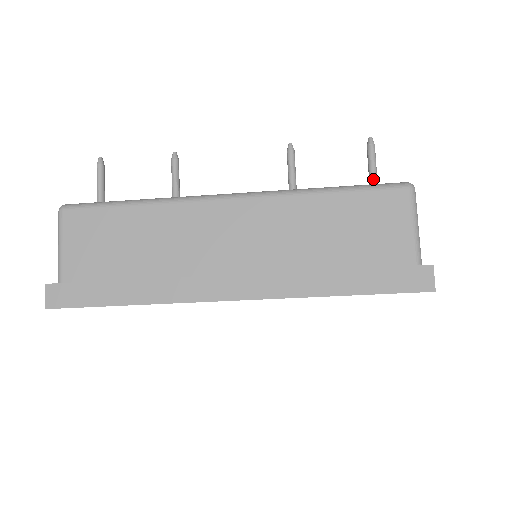
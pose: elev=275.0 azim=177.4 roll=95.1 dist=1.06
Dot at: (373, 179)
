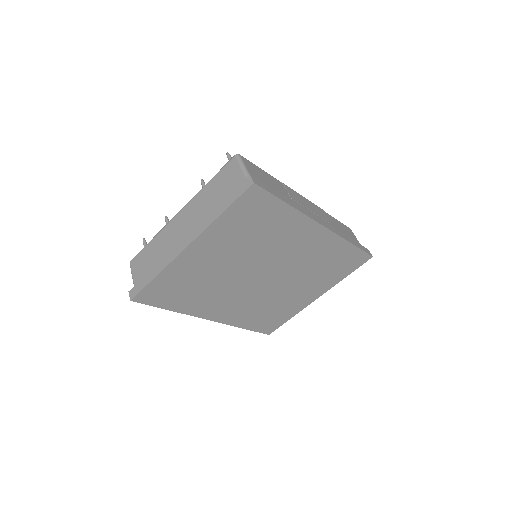
Dot at: occluded
